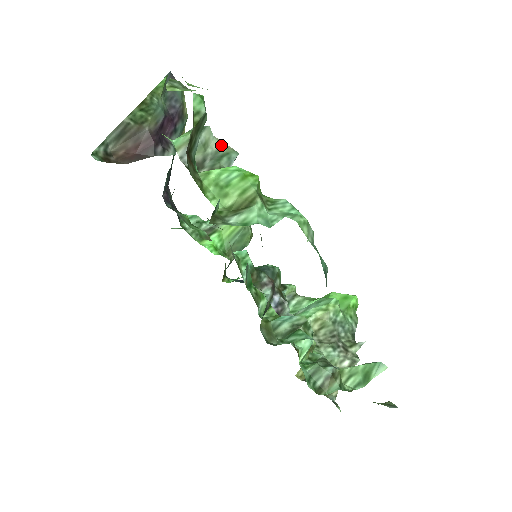
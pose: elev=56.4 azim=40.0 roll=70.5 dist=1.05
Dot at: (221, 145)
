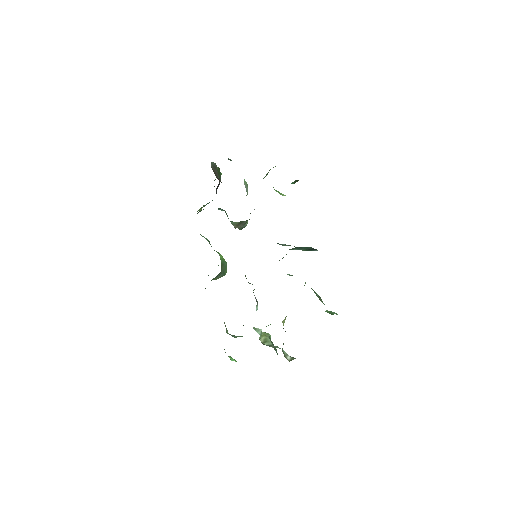
Dot at: occluded
